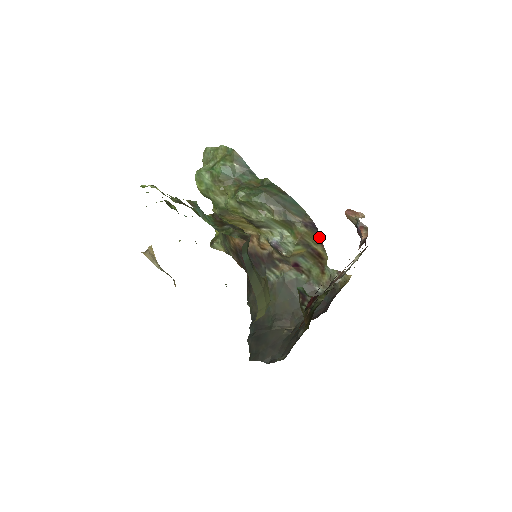
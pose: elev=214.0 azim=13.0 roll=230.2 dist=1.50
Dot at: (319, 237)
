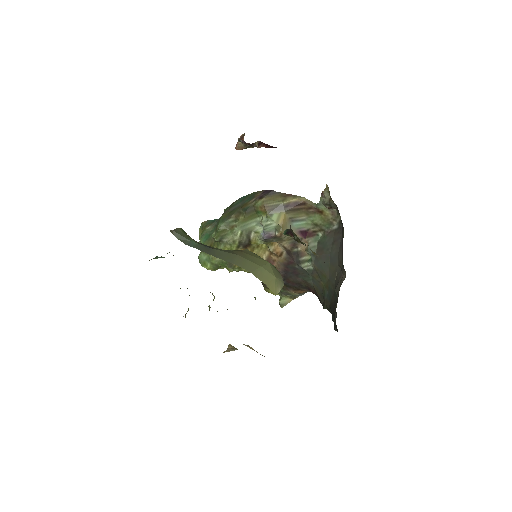
Dot at: (281, 194)
